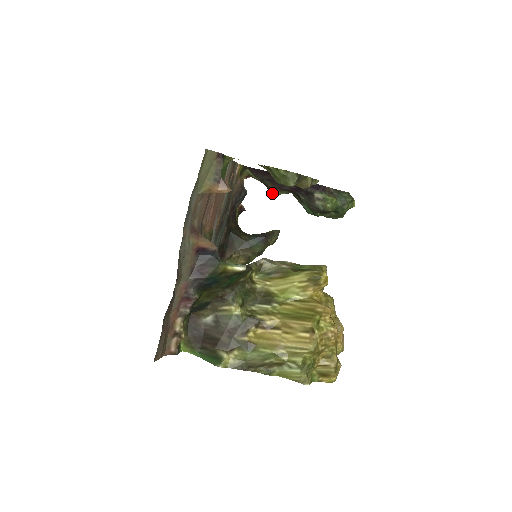
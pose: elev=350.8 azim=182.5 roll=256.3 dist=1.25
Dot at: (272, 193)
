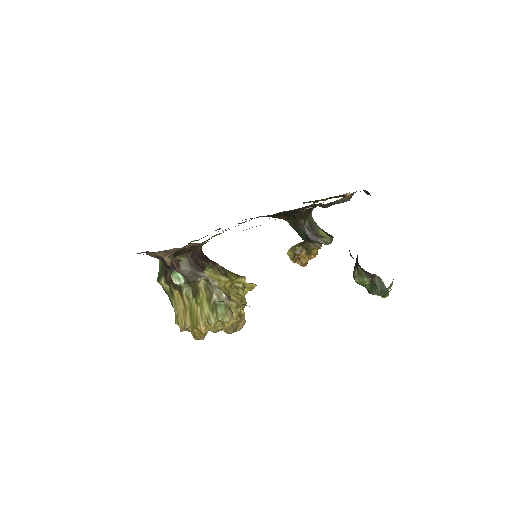
Dot at: occluded
